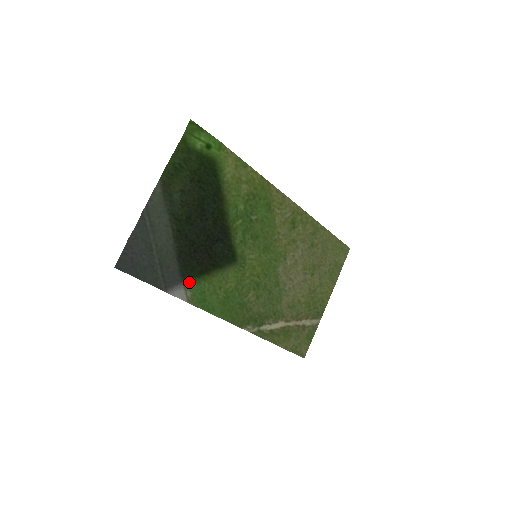
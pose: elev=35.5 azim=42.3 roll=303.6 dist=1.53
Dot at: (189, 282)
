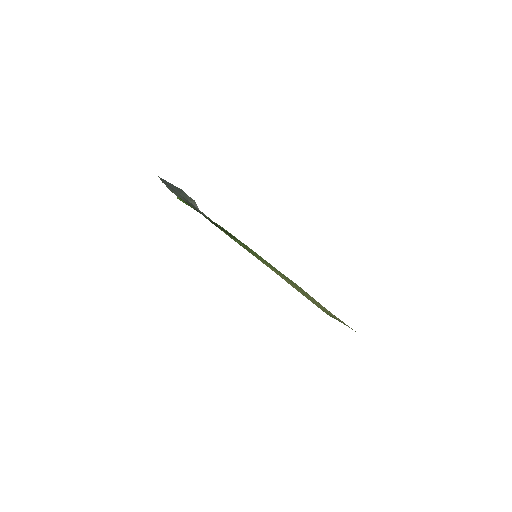
Dot at: occluded
